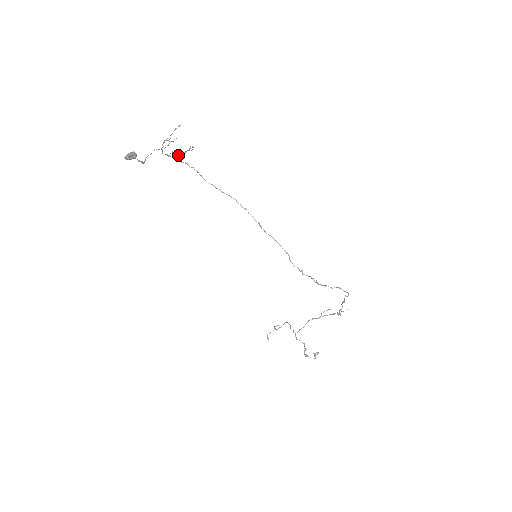
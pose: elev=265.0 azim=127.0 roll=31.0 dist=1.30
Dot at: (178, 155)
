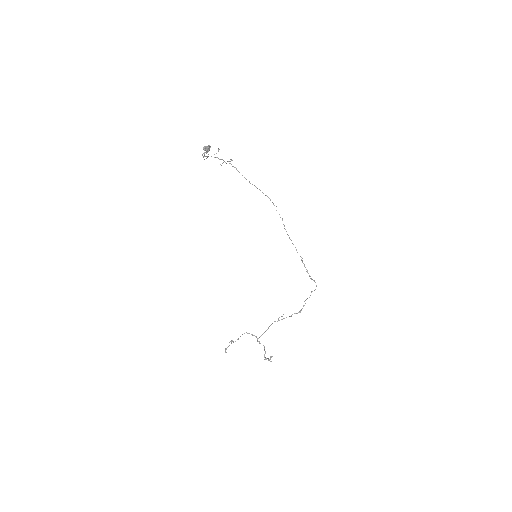
Dot at: occluded
